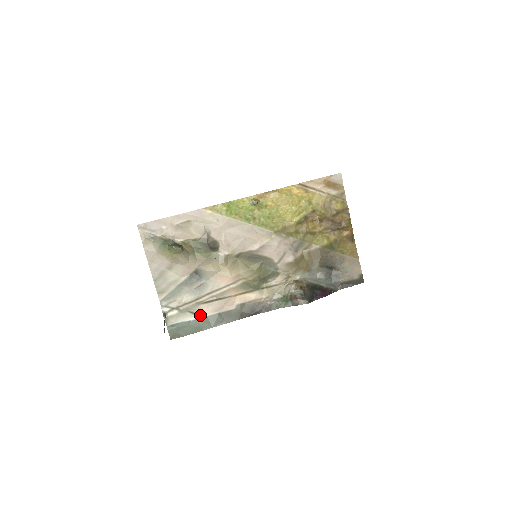
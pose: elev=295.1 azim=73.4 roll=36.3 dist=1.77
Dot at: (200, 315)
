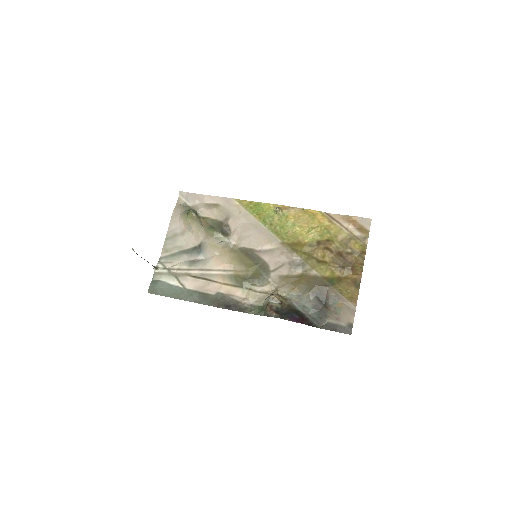
Dot at: (183, 285)
